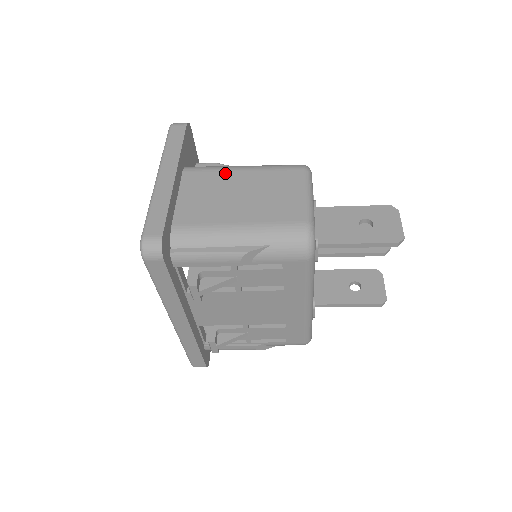
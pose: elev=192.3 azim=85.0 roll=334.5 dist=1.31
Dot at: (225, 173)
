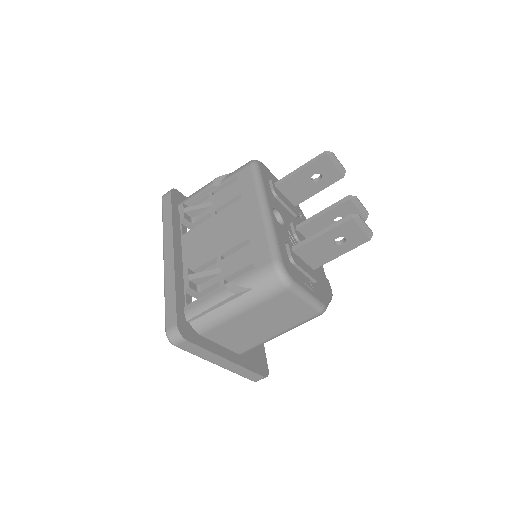
Dot at: occluded
